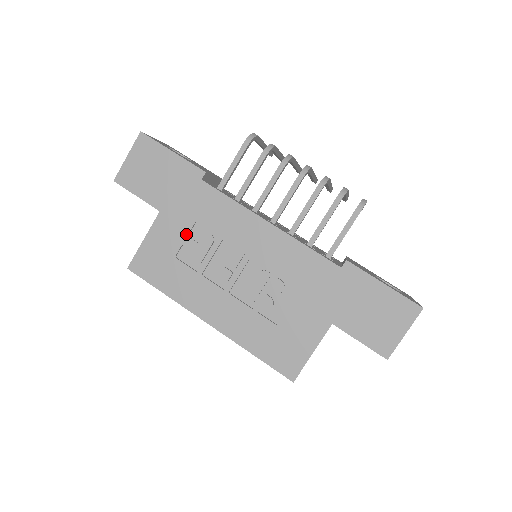
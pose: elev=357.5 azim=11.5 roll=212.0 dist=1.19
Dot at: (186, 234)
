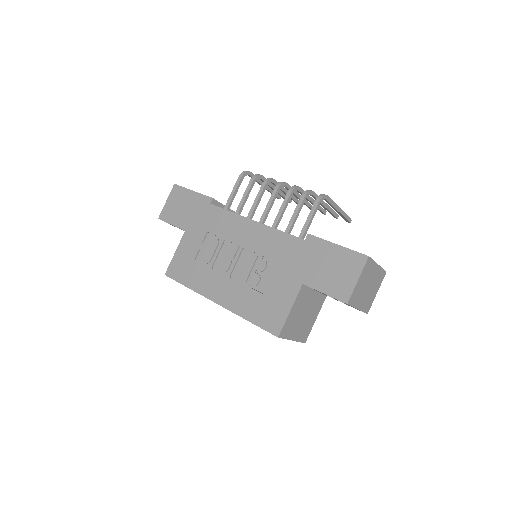
Dot at: (201, 242)
